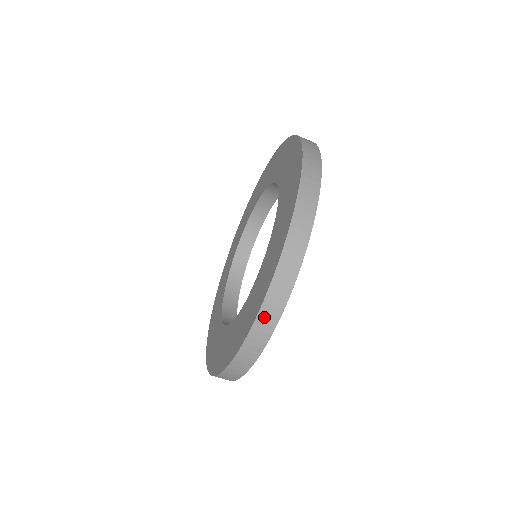
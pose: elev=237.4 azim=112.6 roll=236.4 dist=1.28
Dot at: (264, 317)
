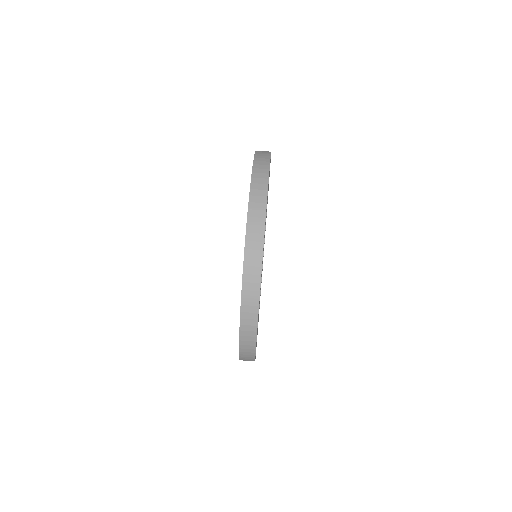
Dot at: (260, 151)
